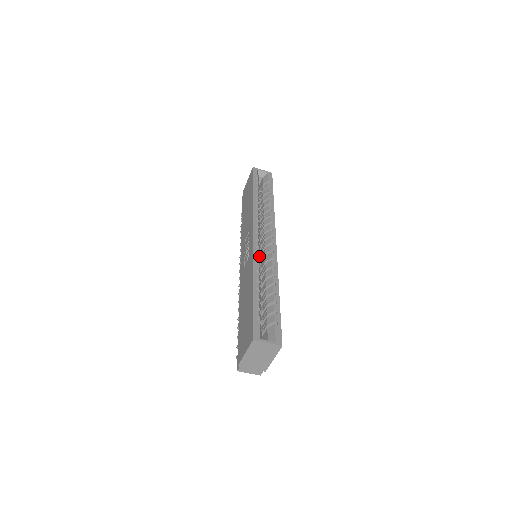
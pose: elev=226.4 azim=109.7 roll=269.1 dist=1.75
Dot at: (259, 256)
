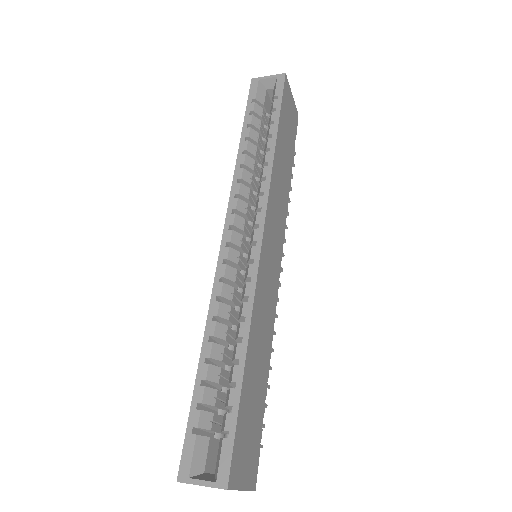
Dot at: (230, 277)
